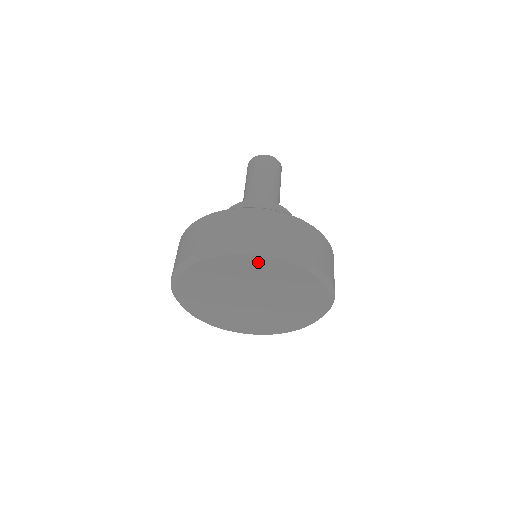
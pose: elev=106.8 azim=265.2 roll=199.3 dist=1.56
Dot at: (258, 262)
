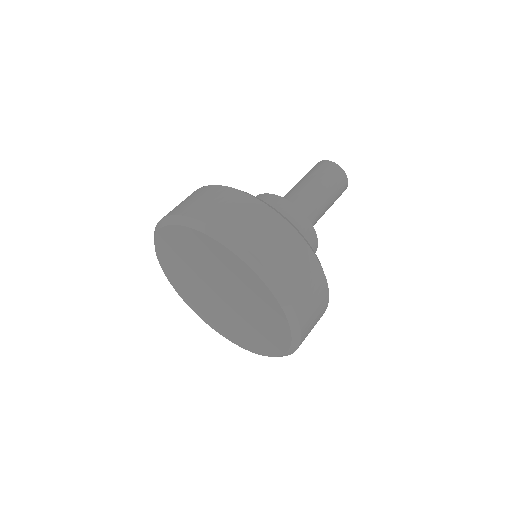
Dot at: (273, 306)
